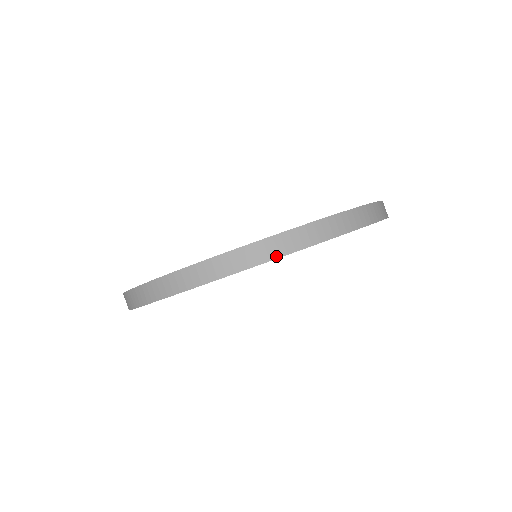
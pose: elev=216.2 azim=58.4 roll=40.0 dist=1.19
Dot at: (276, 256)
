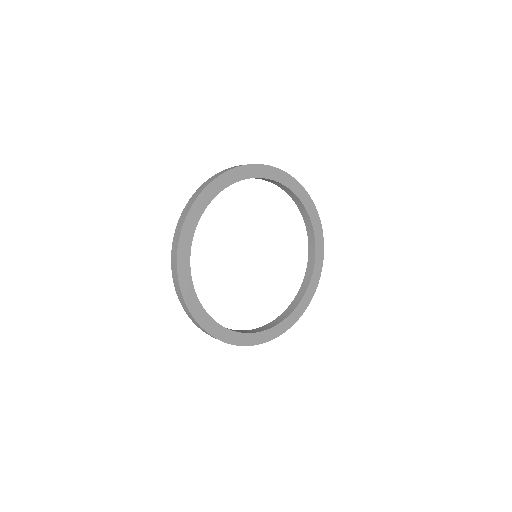
Dot at: (206, 186)
